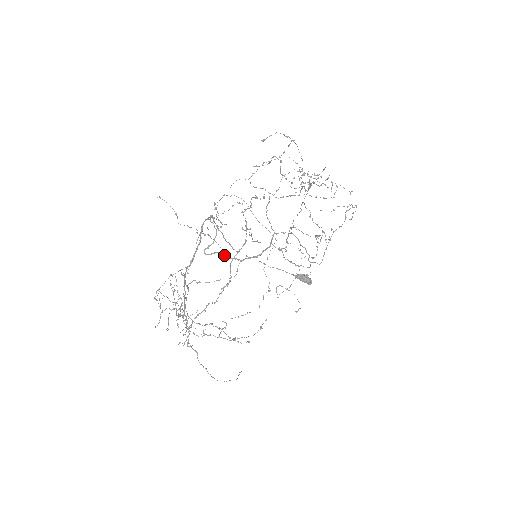
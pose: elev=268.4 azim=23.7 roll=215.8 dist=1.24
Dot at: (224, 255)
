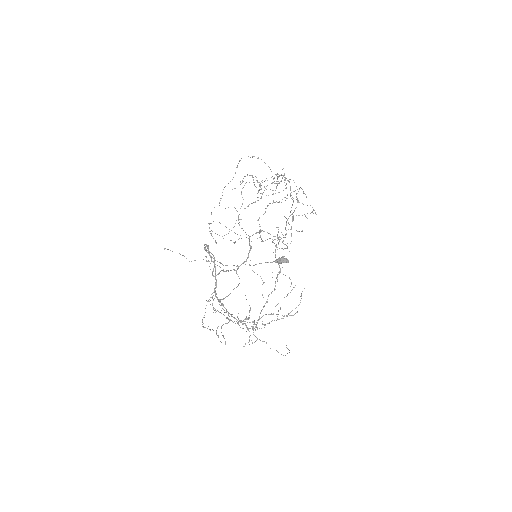
Dot at: (225, 271)
